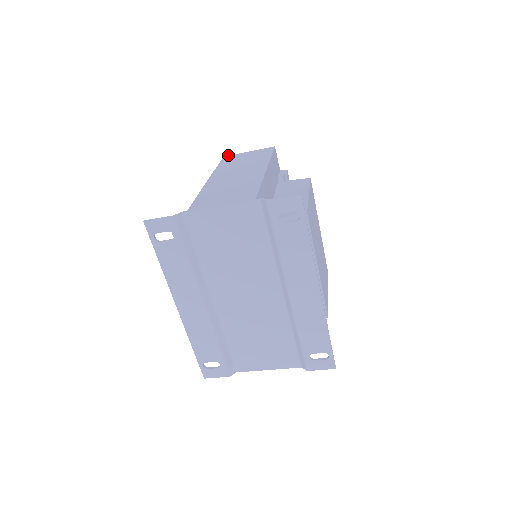
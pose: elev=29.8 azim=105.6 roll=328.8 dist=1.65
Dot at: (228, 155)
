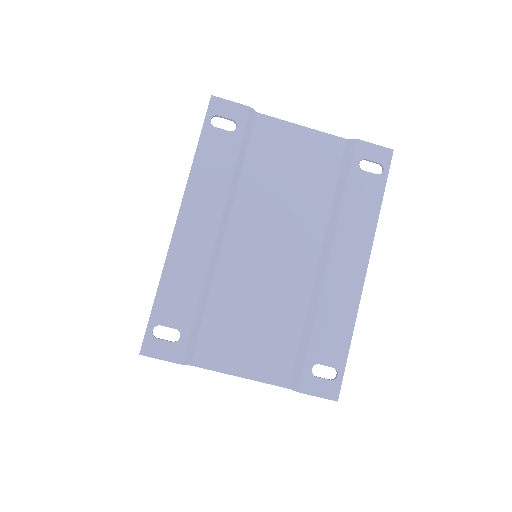
Dot at: occluded
